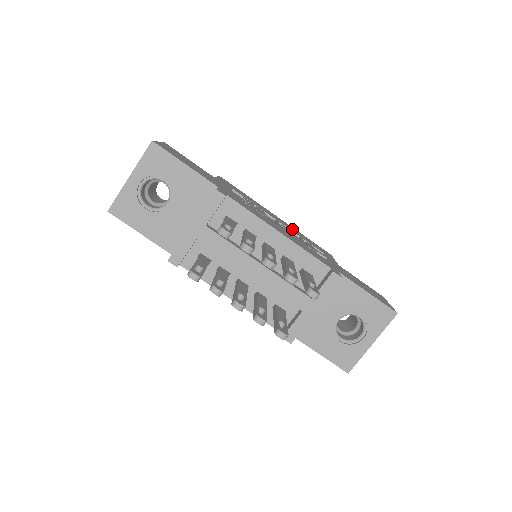
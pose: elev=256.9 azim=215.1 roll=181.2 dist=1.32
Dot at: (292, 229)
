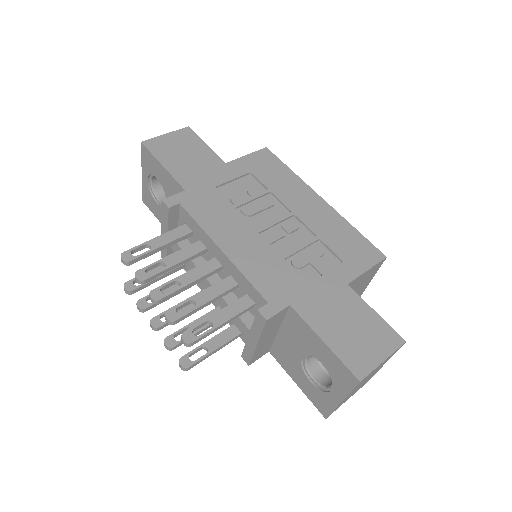
Dot at: (321, 221)
